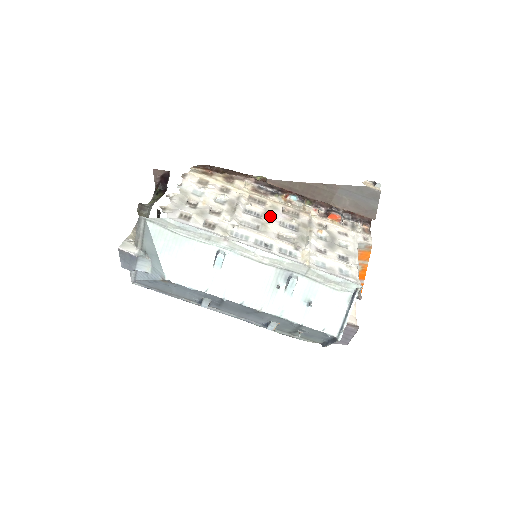
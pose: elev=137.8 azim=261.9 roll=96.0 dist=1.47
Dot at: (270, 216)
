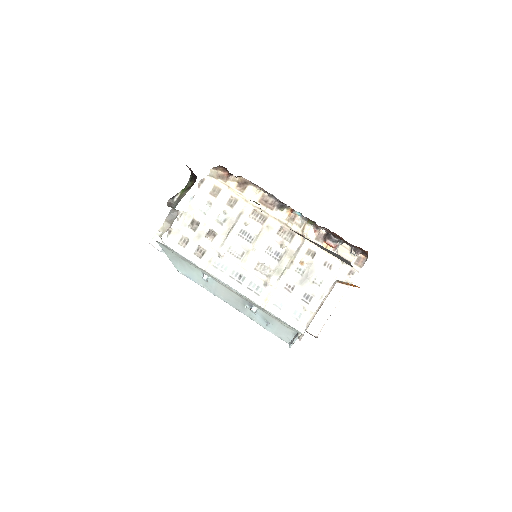
Dot at: (260, 241)
